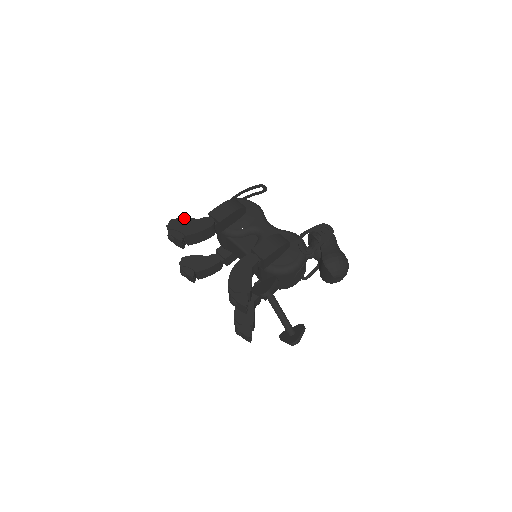
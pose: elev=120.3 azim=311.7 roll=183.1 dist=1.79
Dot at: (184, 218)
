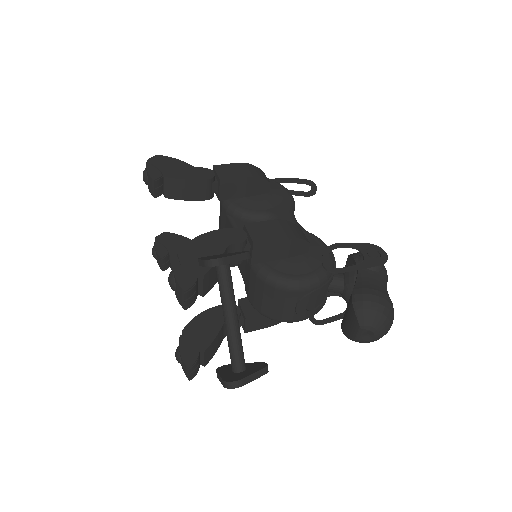
Dot at: (177, 159)
